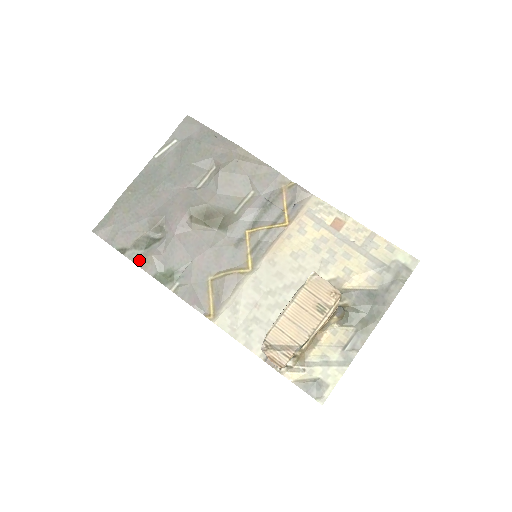
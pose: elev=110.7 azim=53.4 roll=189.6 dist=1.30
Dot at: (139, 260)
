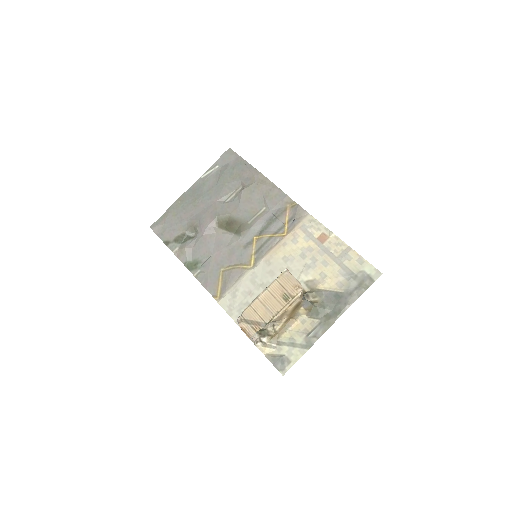
Dot at: (176, 251)
